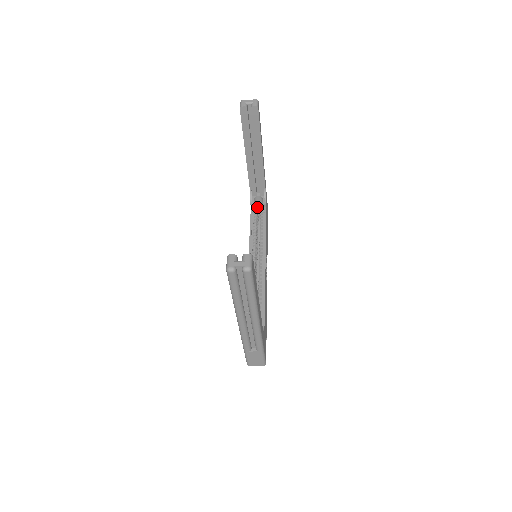
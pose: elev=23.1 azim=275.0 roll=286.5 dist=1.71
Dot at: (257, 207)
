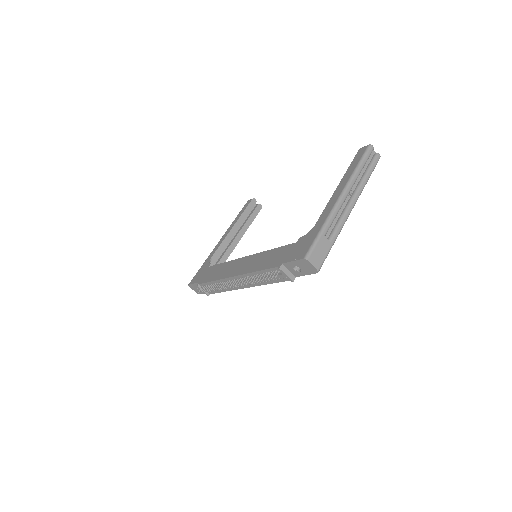
Dot at: occluded
